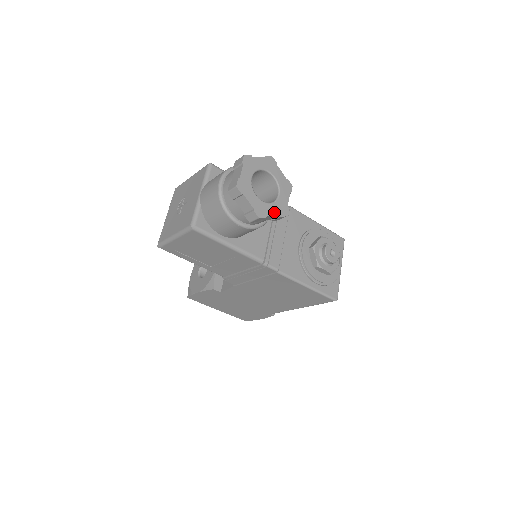
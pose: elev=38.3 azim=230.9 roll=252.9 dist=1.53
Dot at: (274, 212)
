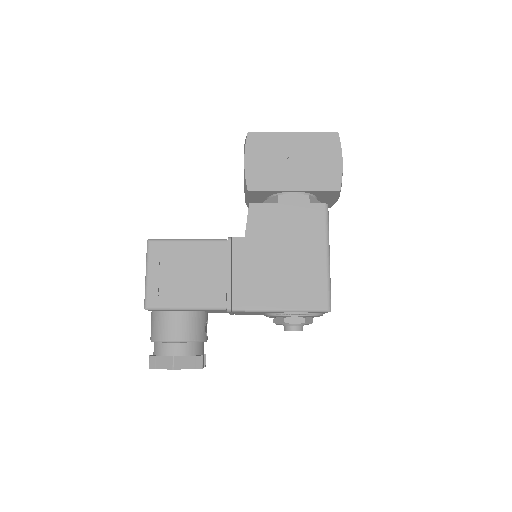
Dot at: occluded
